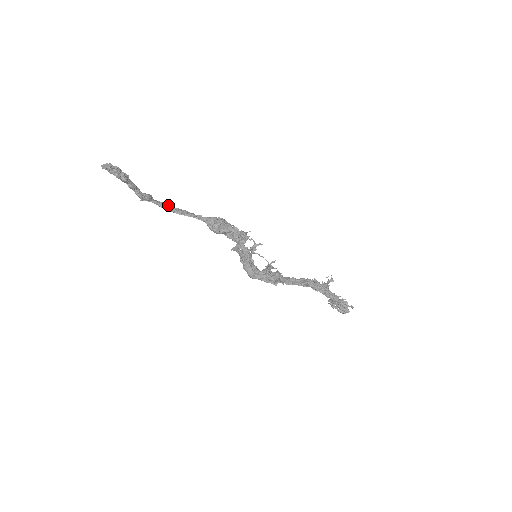
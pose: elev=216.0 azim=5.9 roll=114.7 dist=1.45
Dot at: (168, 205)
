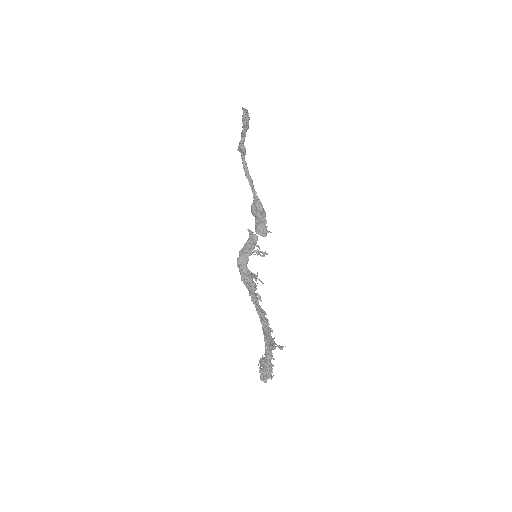
Dot at: (247, 167)
